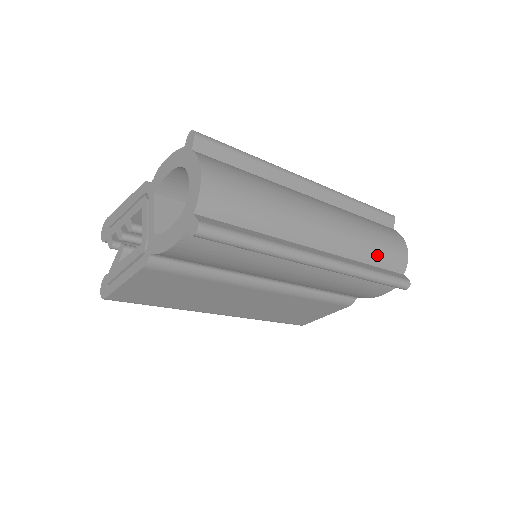
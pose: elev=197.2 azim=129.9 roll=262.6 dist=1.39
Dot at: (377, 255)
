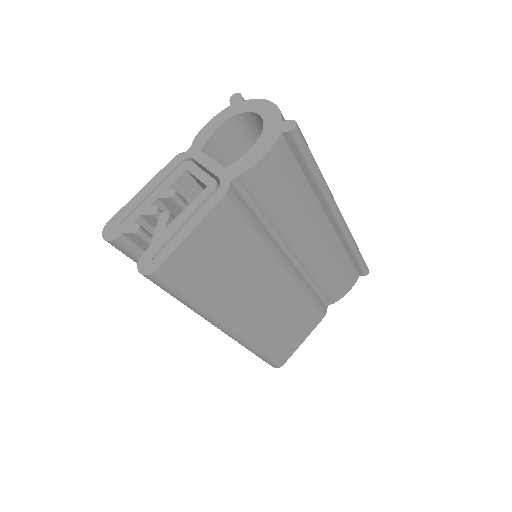
Dot at: occluded
